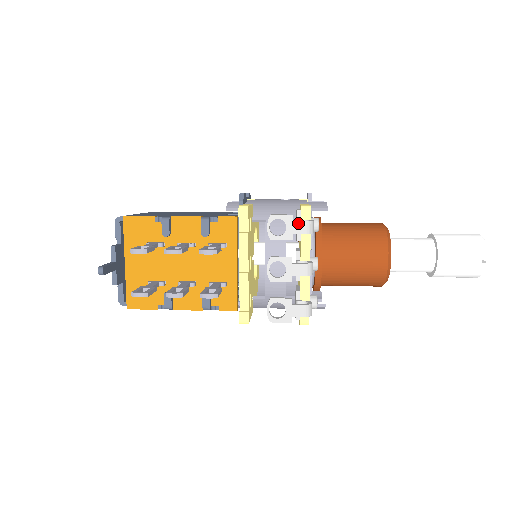
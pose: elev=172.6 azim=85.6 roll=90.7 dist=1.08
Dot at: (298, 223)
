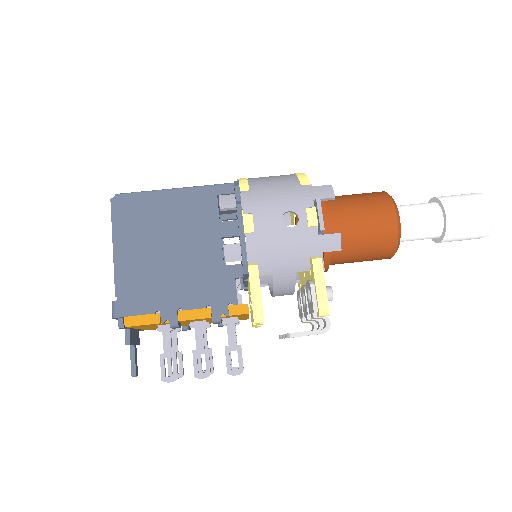
Dot at: occluded
